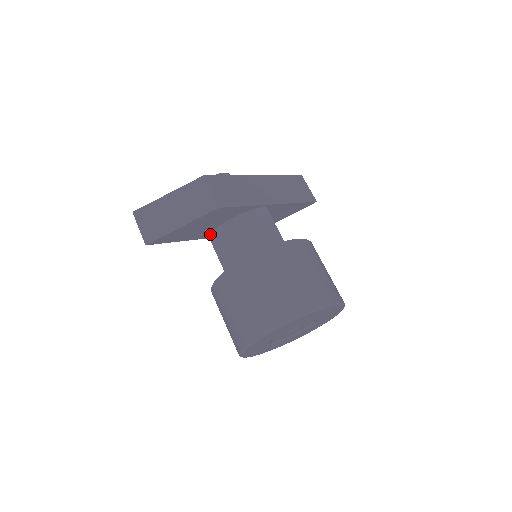
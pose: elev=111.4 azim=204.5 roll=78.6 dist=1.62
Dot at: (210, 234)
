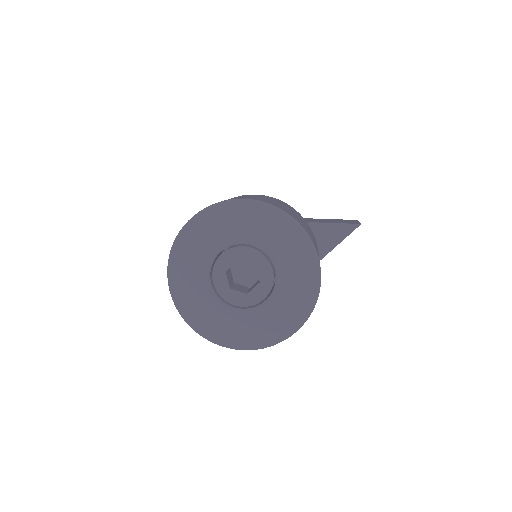
Dot at: occluded
